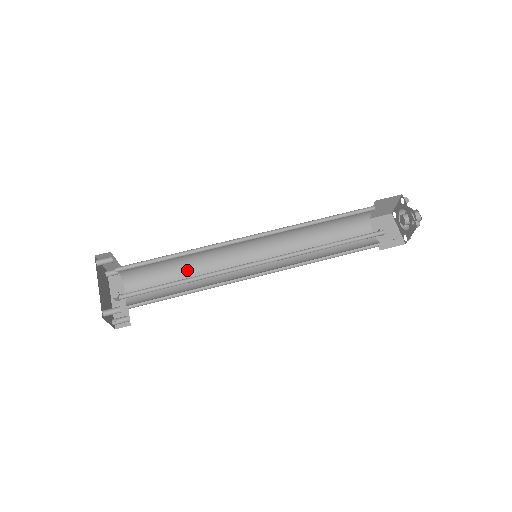
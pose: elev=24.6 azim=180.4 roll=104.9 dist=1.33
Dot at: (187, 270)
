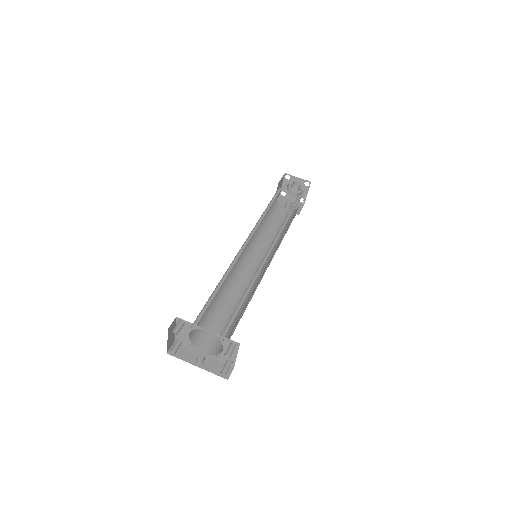
Dot at: (222, 302)
